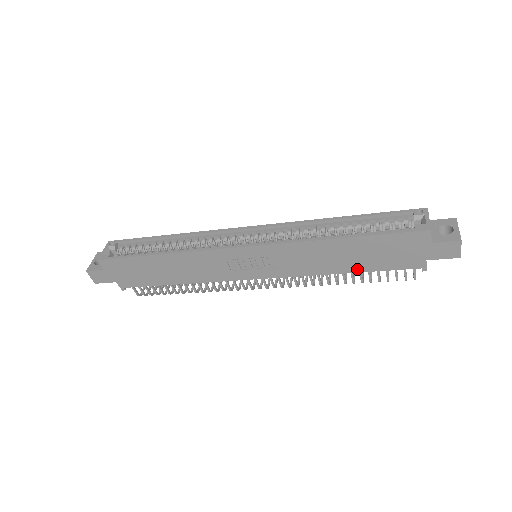
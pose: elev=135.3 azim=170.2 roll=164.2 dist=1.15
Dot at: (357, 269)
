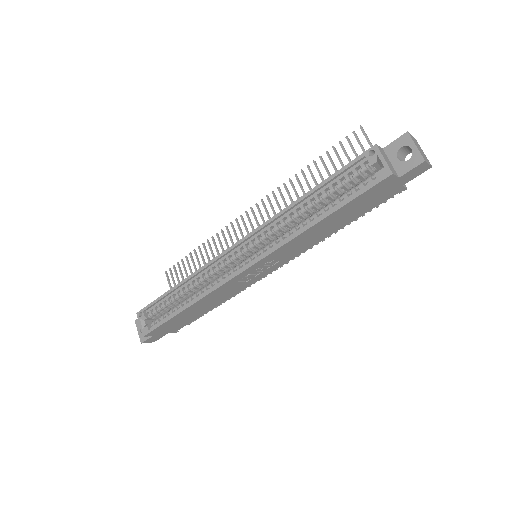
Dot at: (346, 223)
